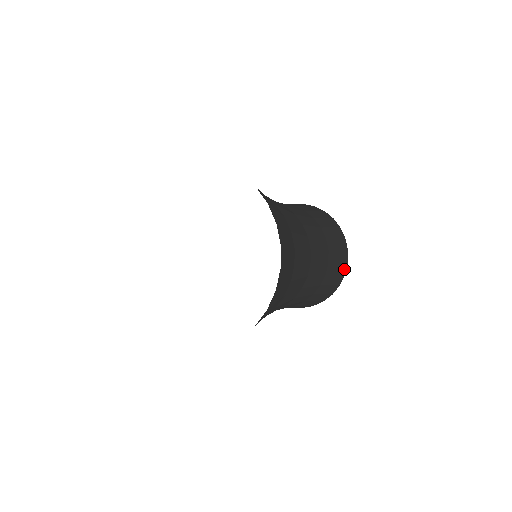
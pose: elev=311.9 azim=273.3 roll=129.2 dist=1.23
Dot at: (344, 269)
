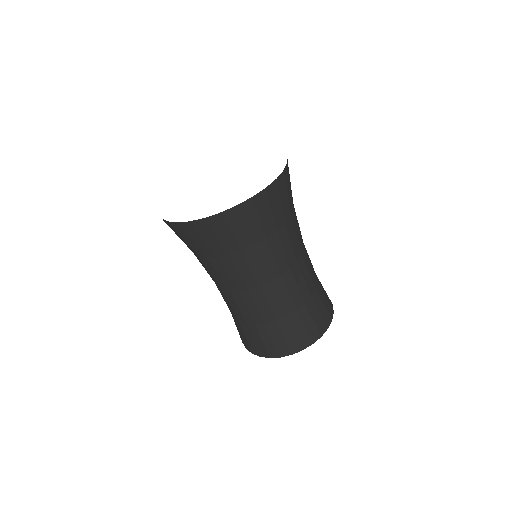
Dot at: (328, 321)
